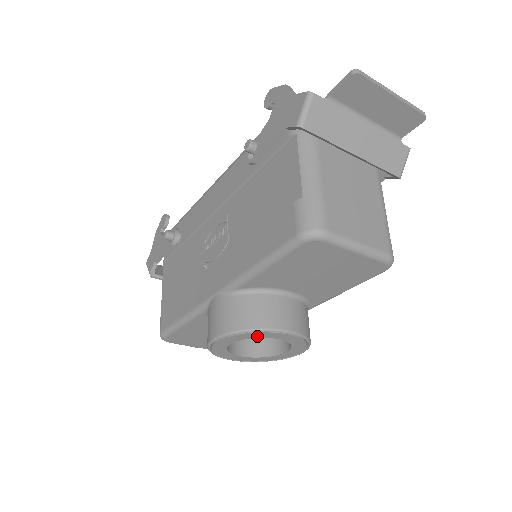
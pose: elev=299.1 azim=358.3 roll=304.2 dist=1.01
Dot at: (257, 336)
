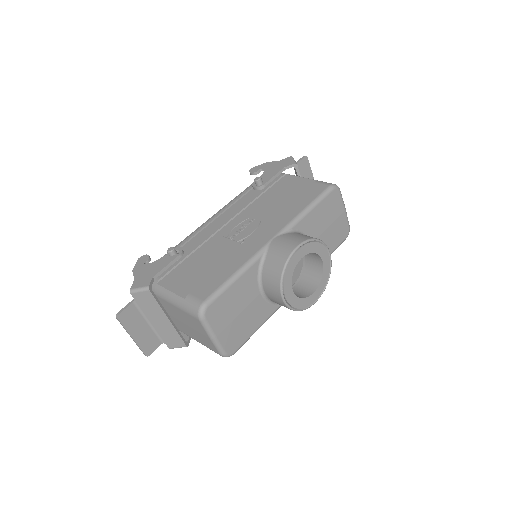
Dot at: (317, 250)
